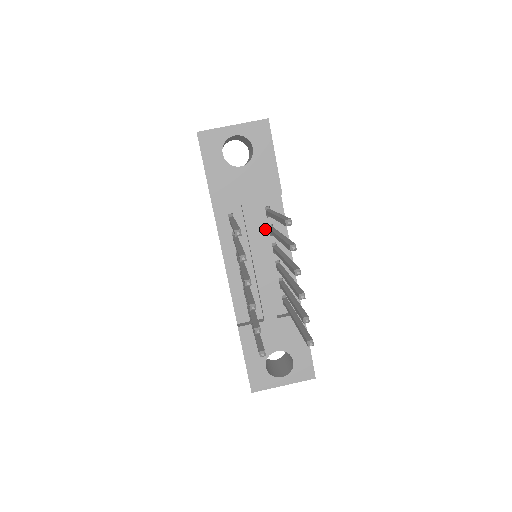
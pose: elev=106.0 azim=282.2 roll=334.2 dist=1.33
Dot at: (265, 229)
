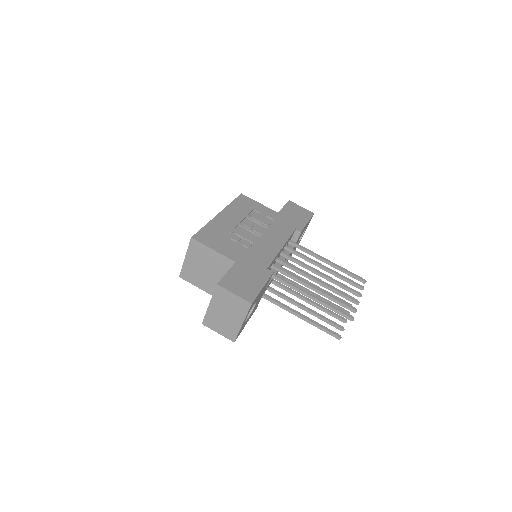
Dot at: occluded
